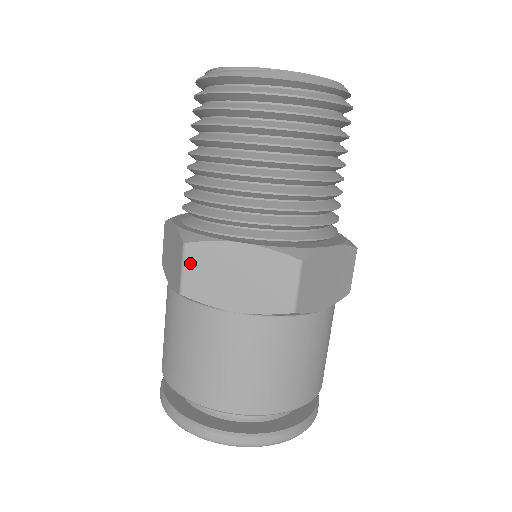
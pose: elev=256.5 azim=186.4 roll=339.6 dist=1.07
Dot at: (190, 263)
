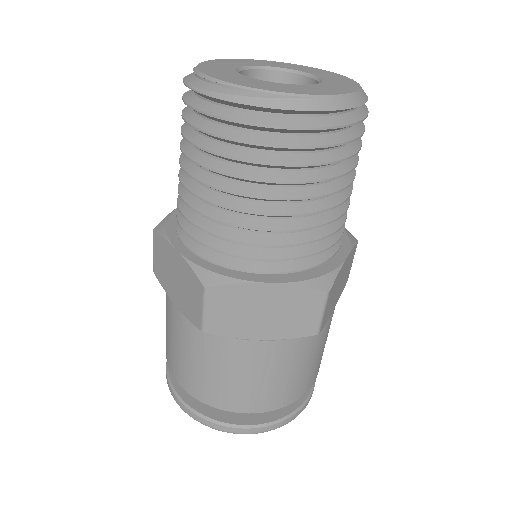
Dot at: (213, 305)
